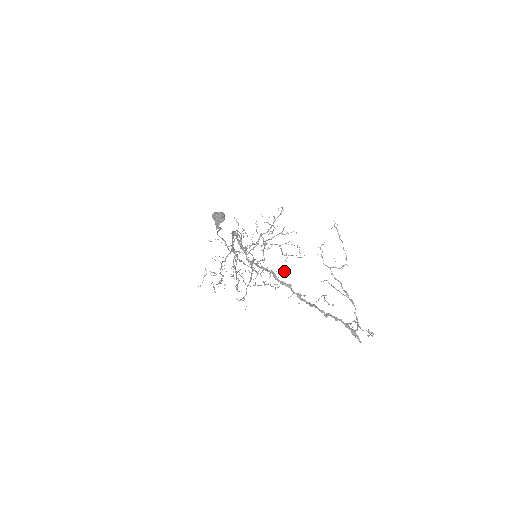
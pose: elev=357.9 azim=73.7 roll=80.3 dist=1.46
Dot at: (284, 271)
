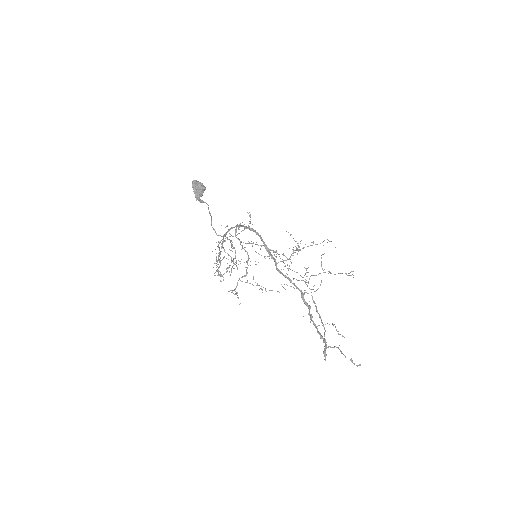
Dot at: occluded
